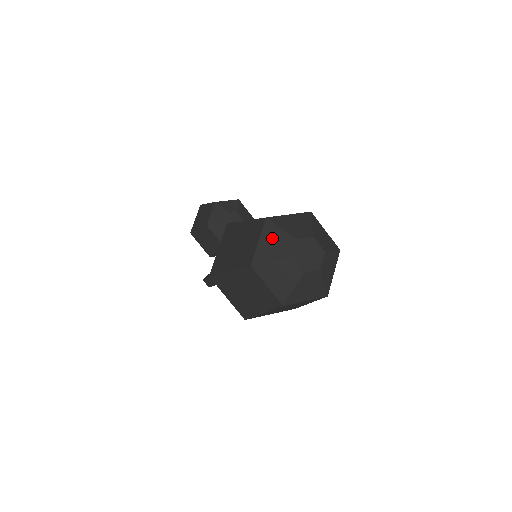
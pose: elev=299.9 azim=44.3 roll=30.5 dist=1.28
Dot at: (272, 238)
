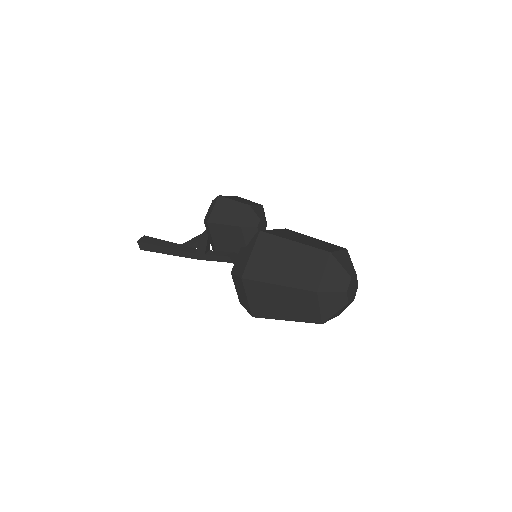
Dot at: (334, 272)
